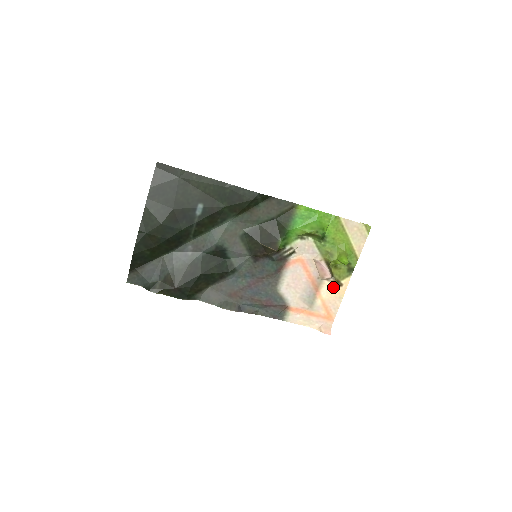
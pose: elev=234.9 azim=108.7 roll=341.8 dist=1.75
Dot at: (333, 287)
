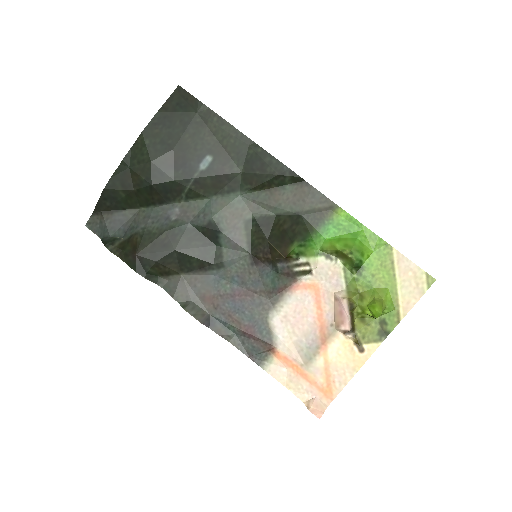
Dot at: (349, 348)
